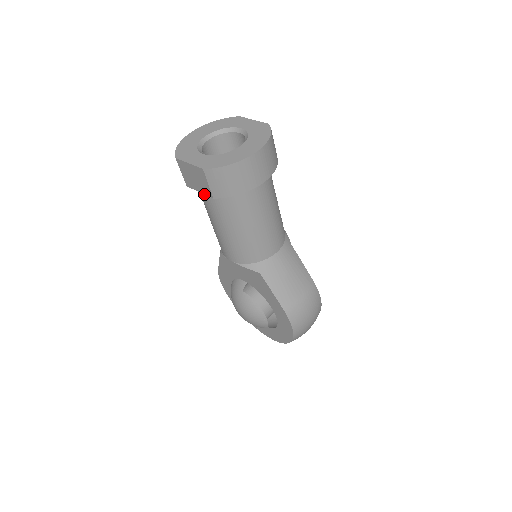
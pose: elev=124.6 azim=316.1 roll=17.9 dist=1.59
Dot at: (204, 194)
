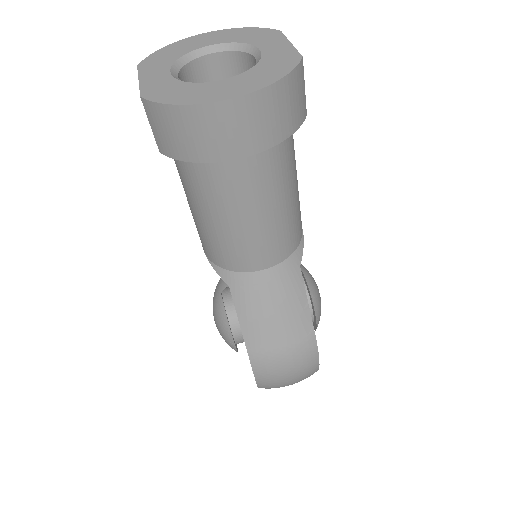
Dot at: occluded
